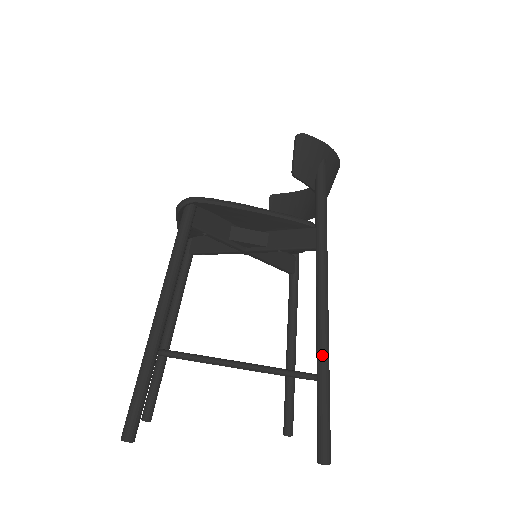
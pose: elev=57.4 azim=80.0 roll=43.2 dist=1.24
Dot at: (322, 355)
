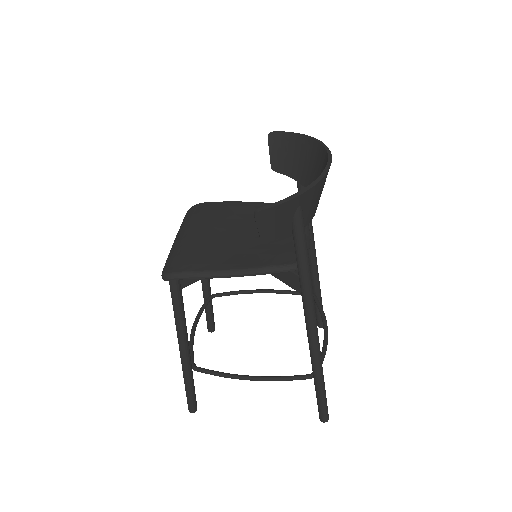
Dot at: (315, 371)
